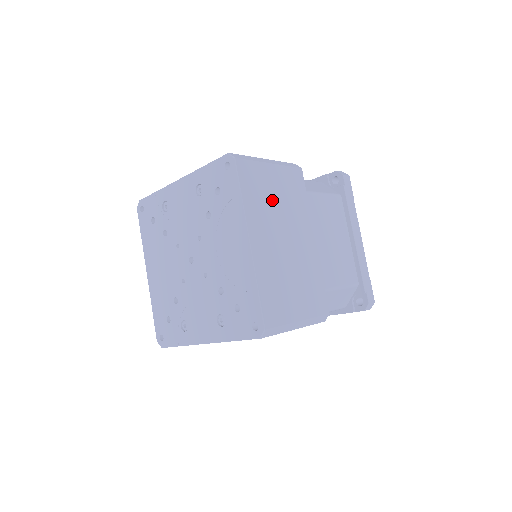
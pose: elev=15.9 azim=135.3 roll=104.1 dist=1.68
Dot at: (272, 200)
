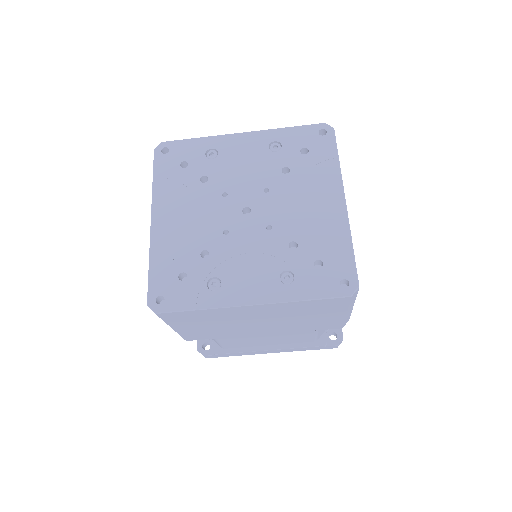
Dot at: occluded
